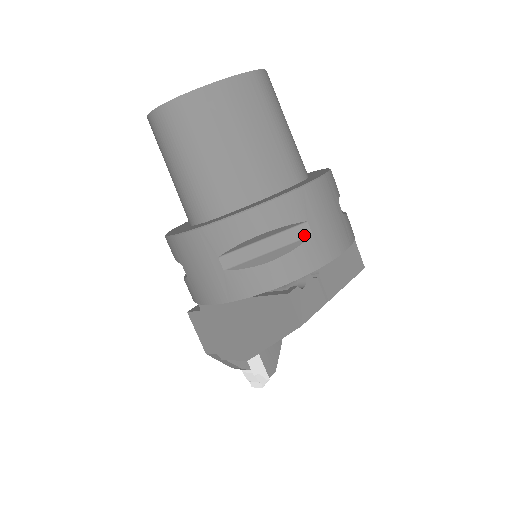
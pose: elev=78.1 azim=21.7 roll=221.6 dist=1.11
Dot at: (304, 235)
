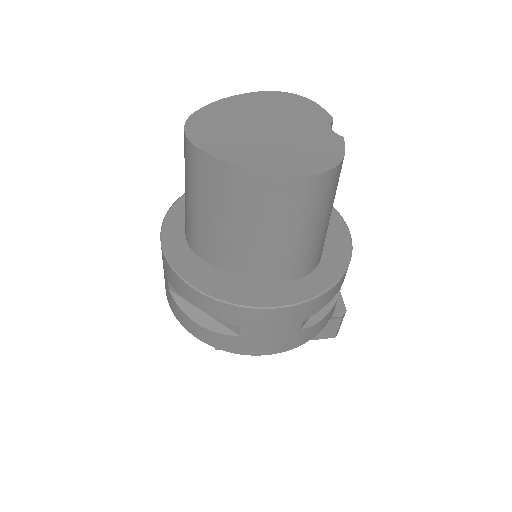
Dot at: (234, 330)
